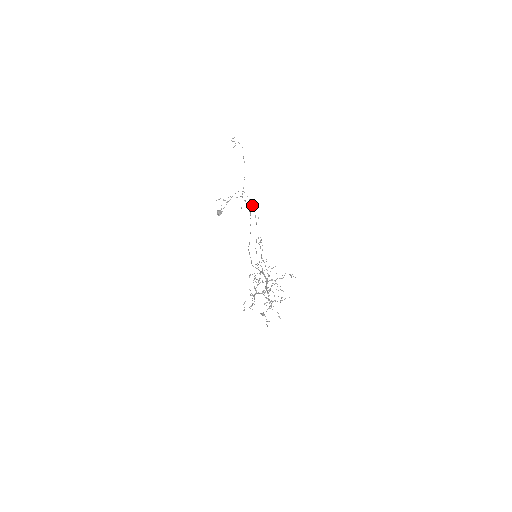
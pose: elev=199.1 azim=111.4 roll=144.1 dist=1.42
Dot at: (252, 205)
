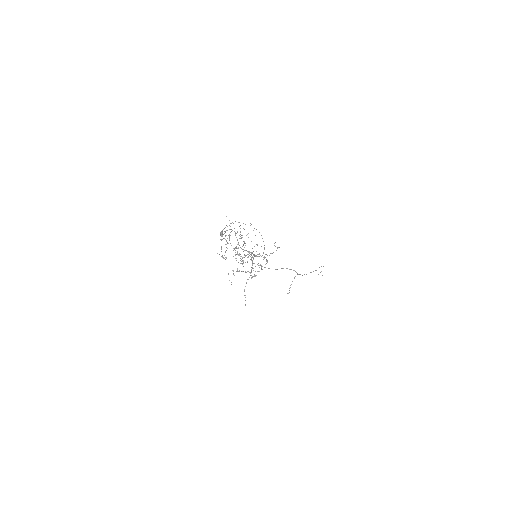
Dot at: (259, 232)
